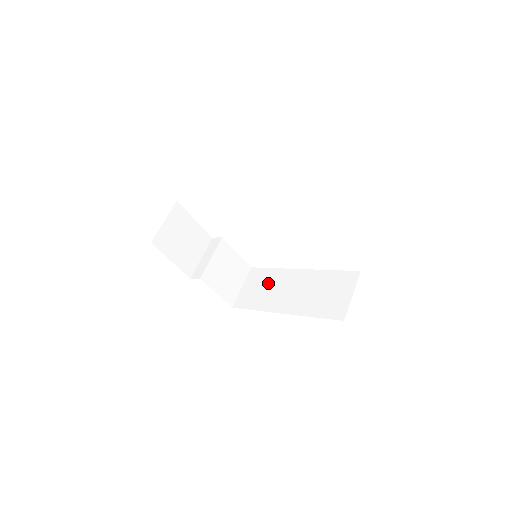
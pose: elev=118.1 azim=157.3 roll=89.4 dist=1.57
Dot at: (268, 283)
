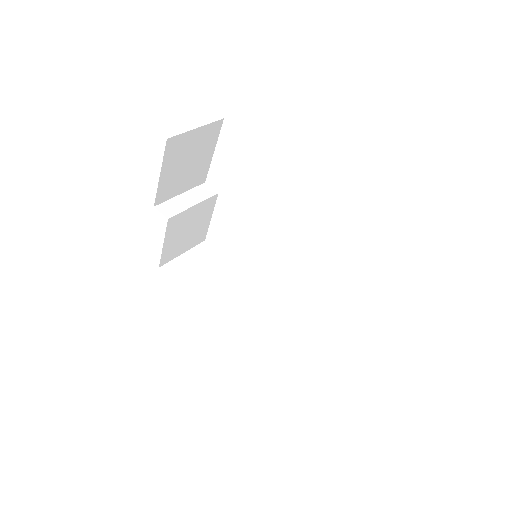
Dot at: (217, 275)
